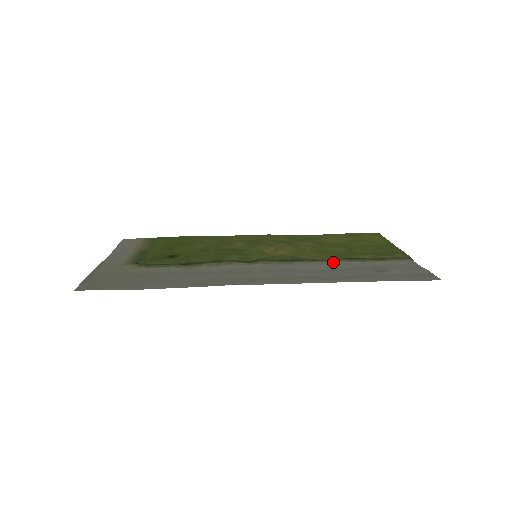
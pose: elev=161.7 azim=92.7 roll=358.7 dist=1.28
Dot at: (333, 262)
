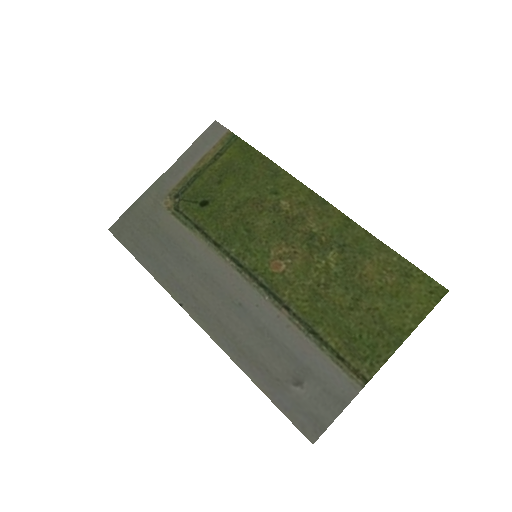
Dot at: (293, 325)
